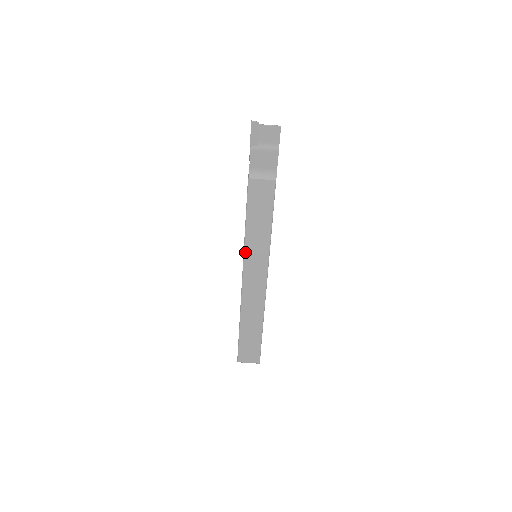
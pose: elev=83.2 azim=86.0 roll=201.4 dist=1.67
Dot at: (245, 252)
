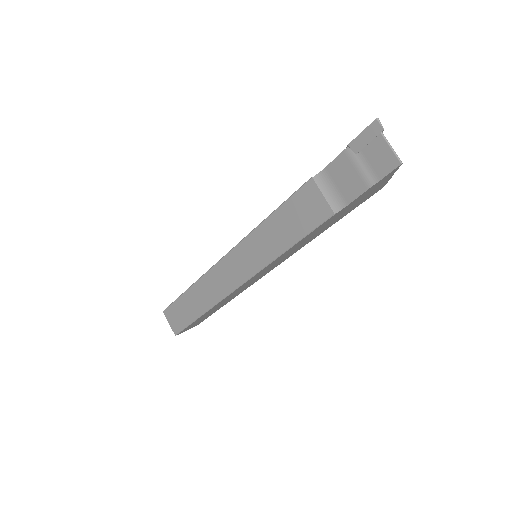
Dot at: (244, 240)
